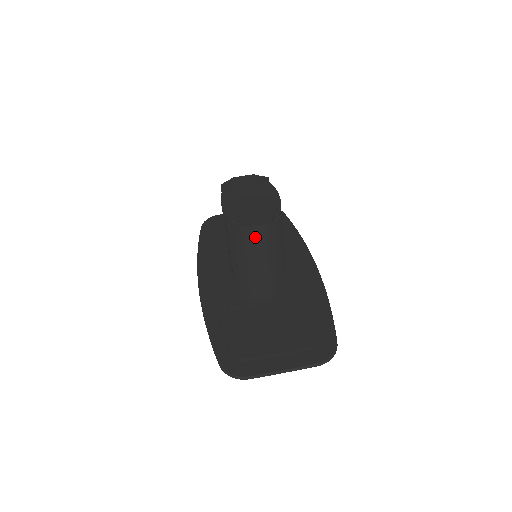
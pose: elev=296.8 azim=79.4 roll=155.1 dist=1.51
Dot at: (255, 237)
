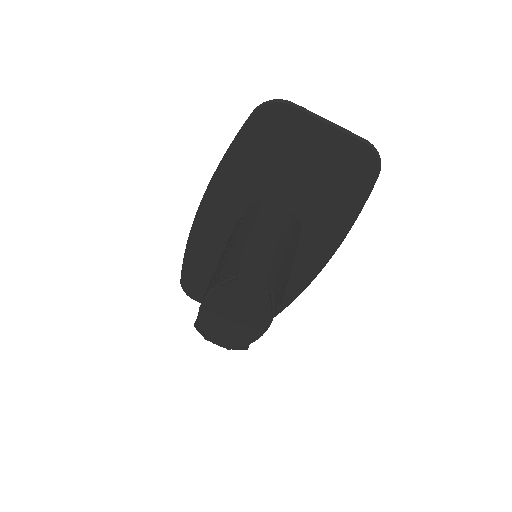
Dot at: occluded
